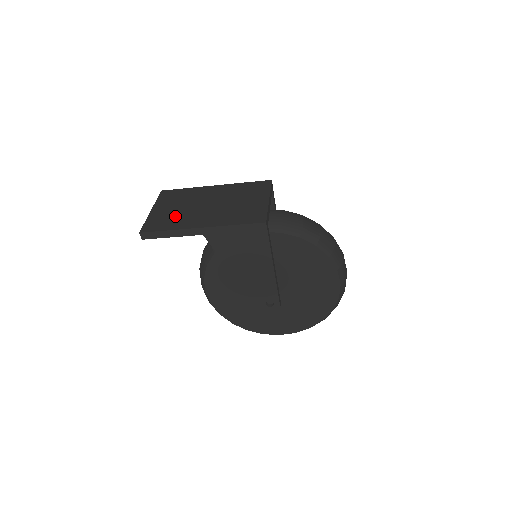
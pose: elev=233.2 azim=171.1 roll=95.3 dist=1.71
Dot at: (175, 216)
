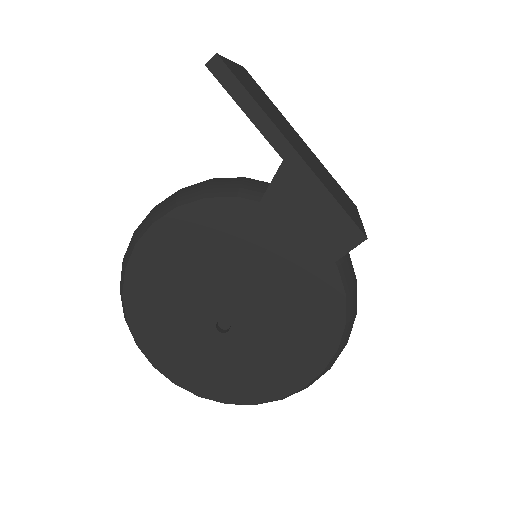
Dot at: occluded
